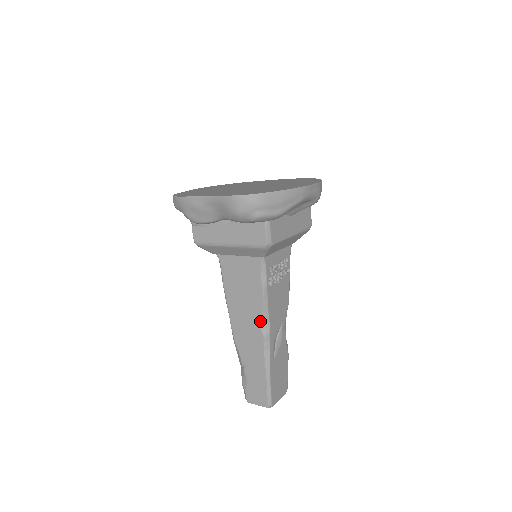
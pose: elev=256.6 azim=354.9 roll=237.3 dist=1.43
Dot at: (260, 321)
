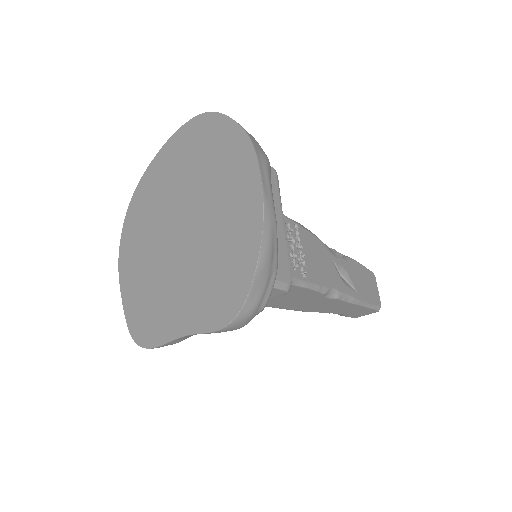
Dot at: (324, 297)
